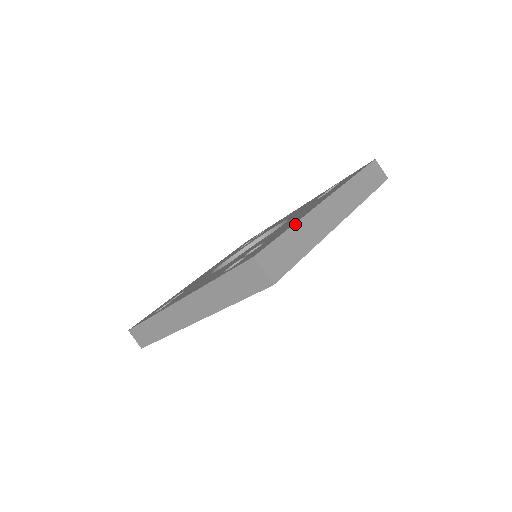
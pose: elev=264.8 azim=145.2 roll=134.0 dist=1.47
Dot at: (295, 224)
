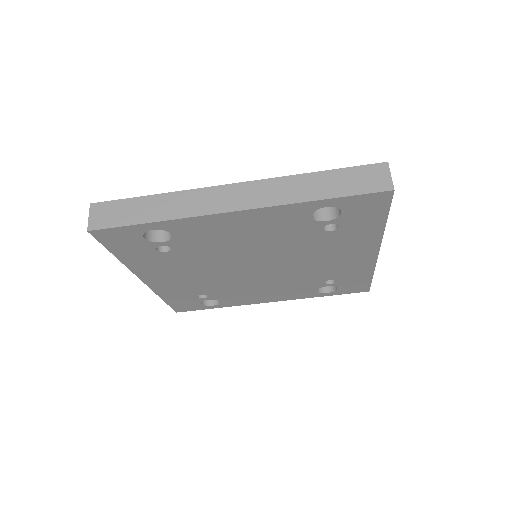
Dot at: occluded
